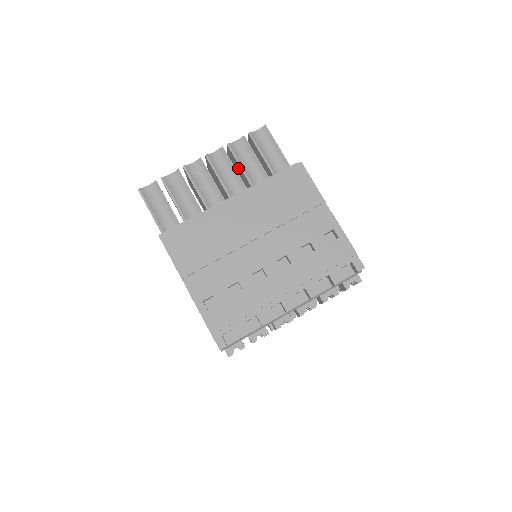
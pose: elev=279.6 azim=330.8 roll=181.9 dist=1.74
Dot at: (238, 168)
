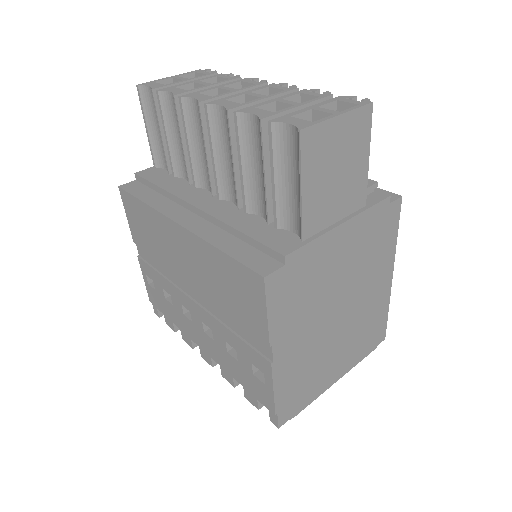
Dot at: occluded
